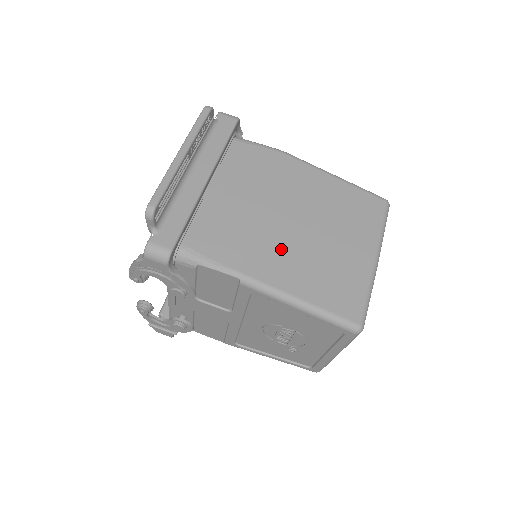
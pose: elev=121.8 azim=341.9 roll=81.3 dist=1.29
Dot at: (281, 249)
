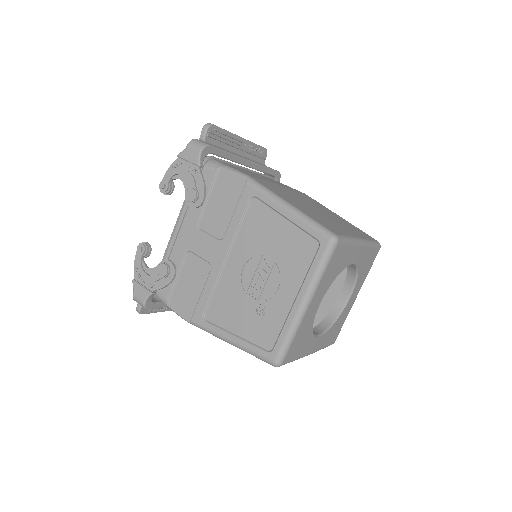
Dot at: (285, 193)
